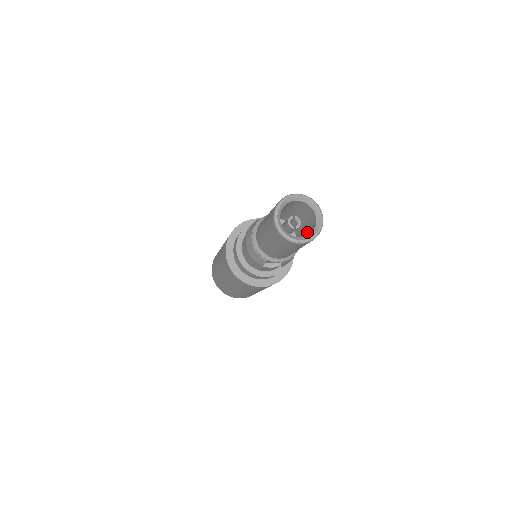
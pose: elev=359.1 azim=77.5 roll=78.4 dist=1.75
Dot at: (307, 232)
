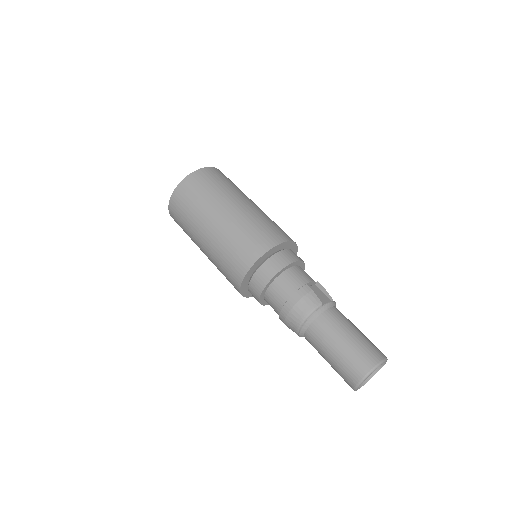
Dot at: occluded
